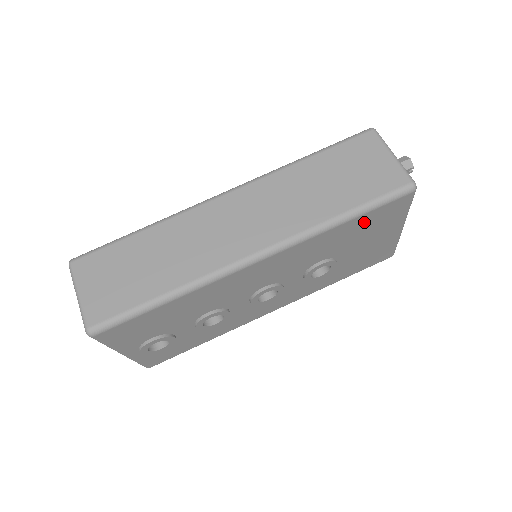
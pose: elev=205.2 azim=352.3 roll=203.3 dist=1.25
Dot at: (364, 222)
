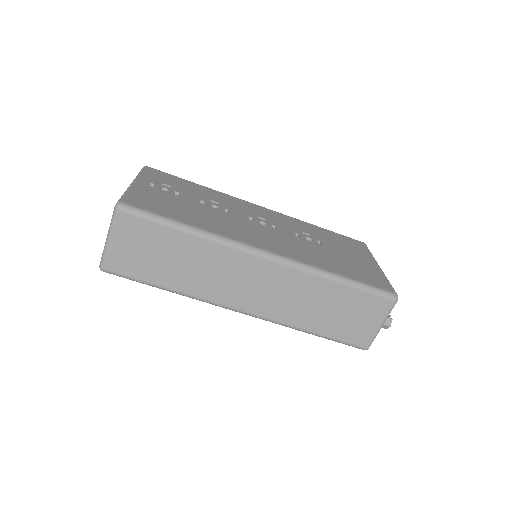
Dot at: occluded
